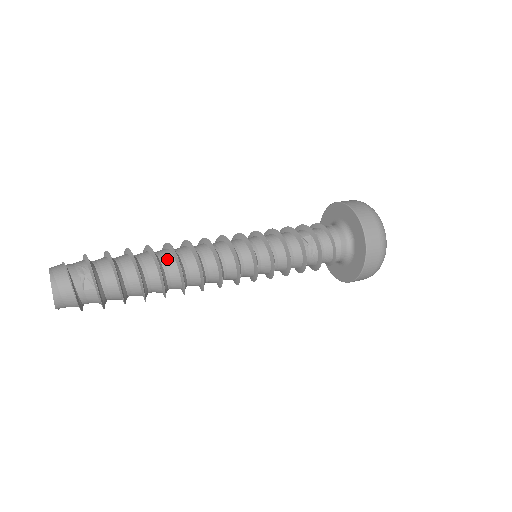
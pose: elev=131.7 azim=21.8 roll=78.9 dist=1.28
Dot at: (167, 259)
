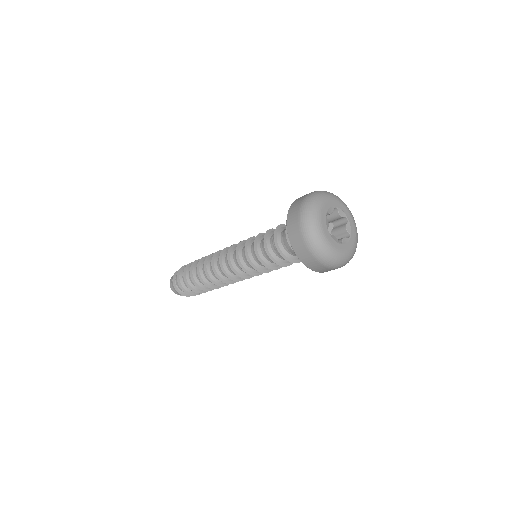
Dot at: occluded
